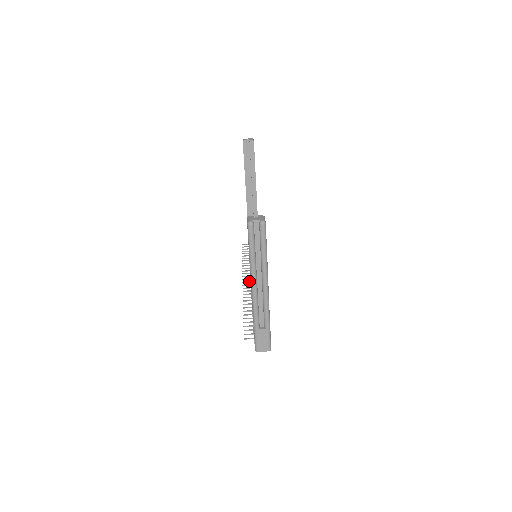
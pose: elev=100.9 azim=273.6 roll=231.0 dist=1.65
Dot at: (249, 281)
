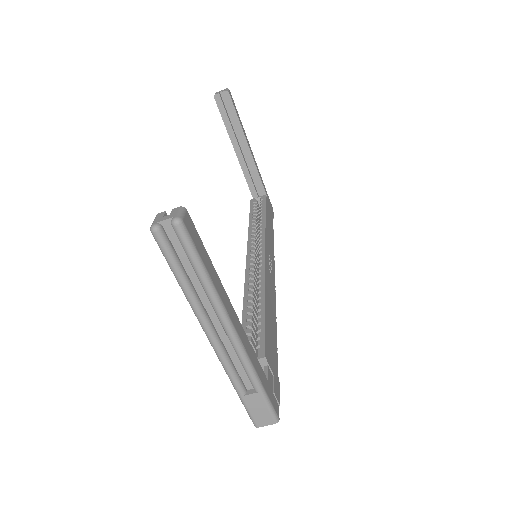
Dot at: occluded
